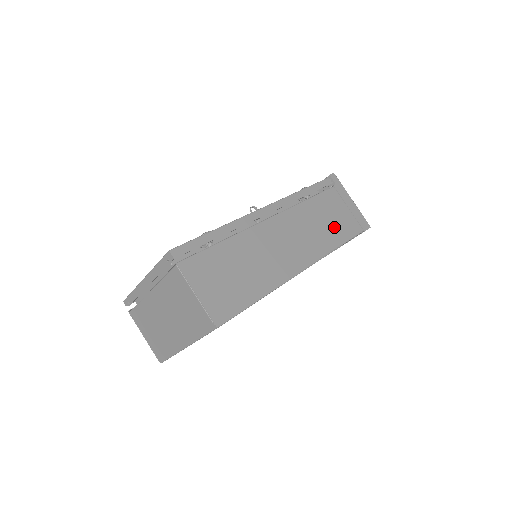
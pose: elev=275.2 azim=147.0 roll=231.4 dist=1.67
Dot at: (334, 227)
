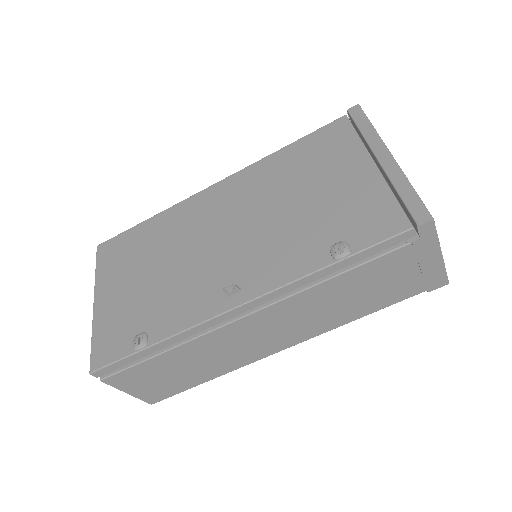
Dot at: (366, 300)
